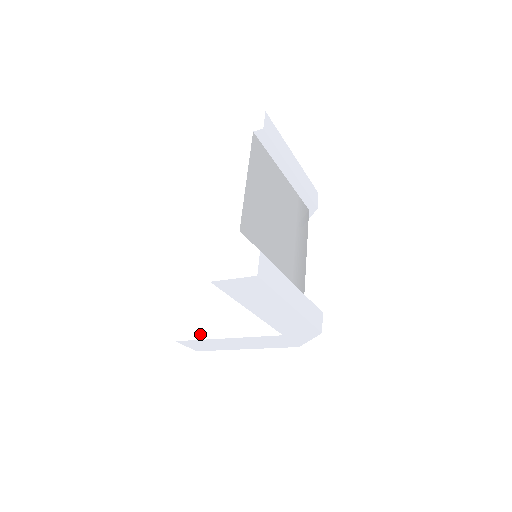
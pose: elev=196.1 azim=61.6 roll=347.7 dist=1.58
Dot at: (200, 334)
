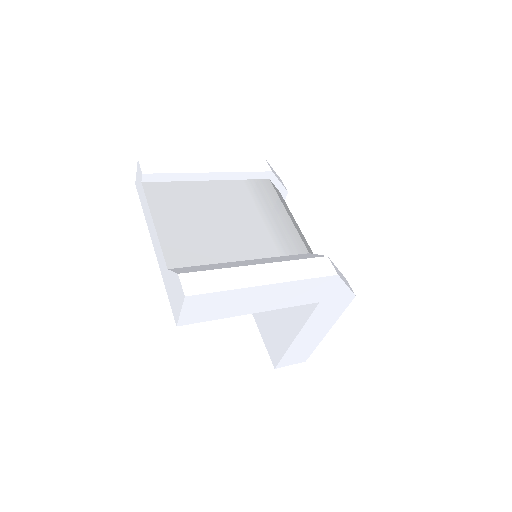
Dot at: (281, 350)
